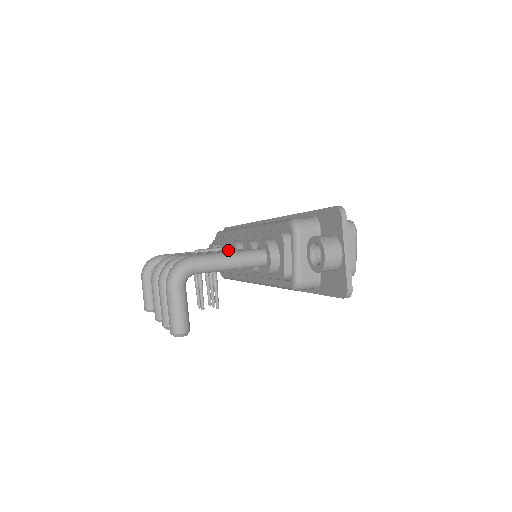
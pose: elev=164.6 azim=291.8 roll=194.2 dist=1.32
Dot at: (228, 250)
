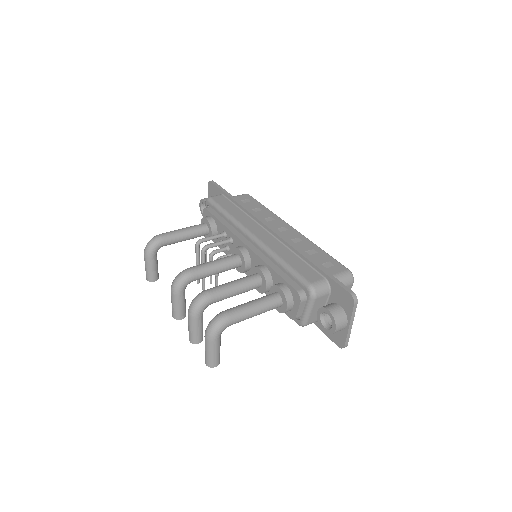
Dot at: (244, 279)
